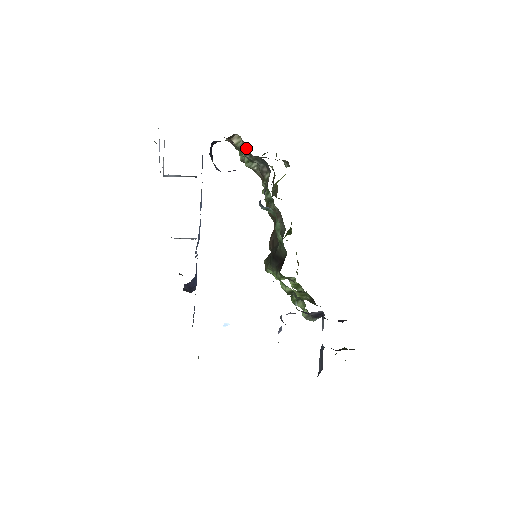
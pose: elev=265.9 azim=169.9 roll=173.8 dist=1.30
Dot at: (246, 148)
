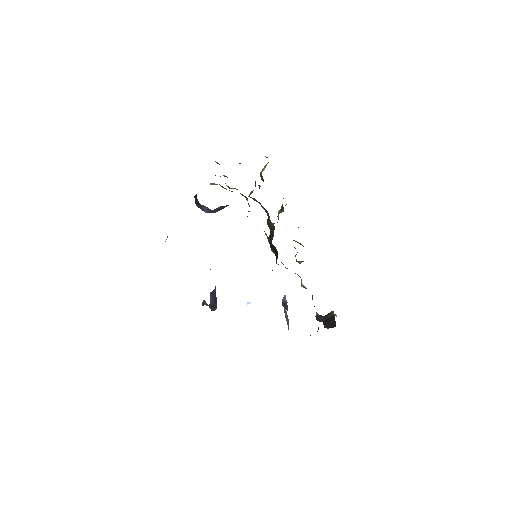
Dot at: (223, 187)
